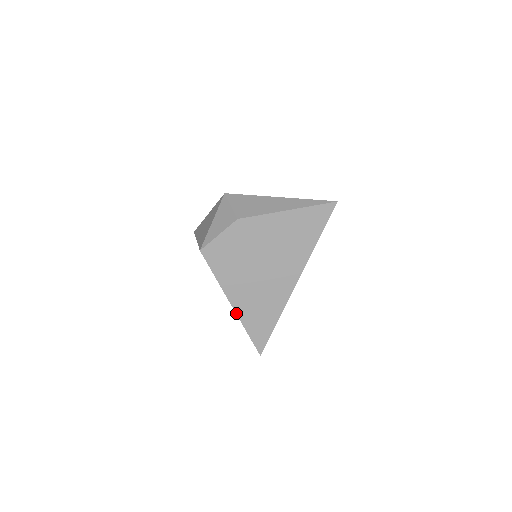
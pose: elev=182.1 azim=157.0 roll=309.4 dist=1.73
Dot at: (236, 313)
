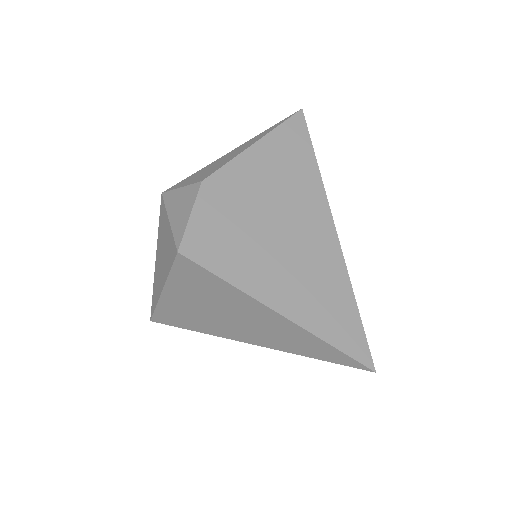
Dot at: (293, 322)
